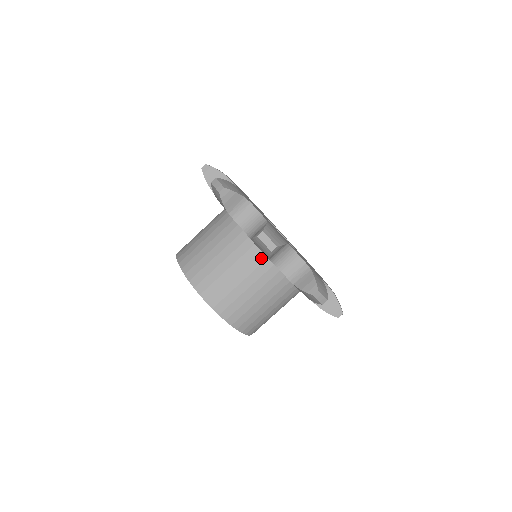
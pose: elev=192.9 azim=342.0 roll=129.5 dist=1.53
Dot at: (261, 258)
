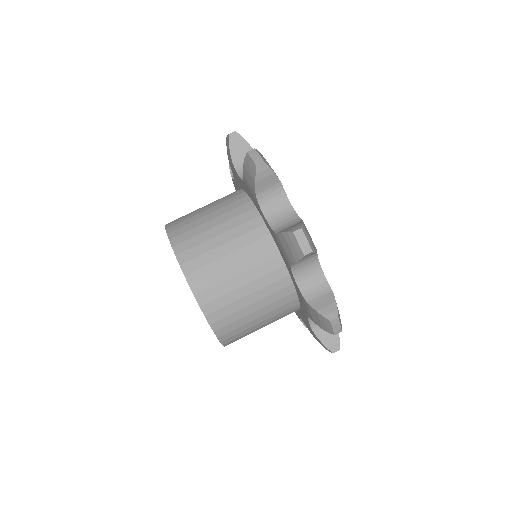
Dot at: (252, 214)
